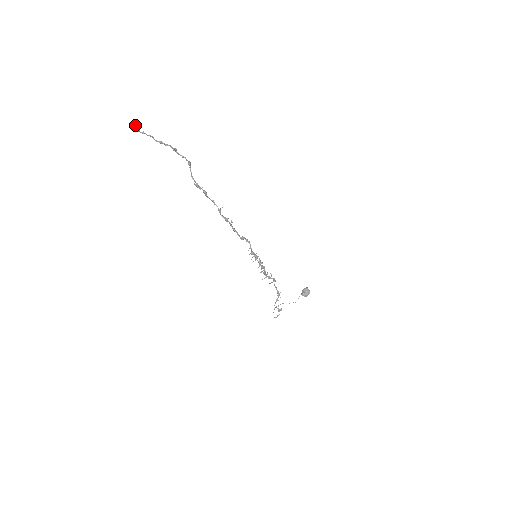
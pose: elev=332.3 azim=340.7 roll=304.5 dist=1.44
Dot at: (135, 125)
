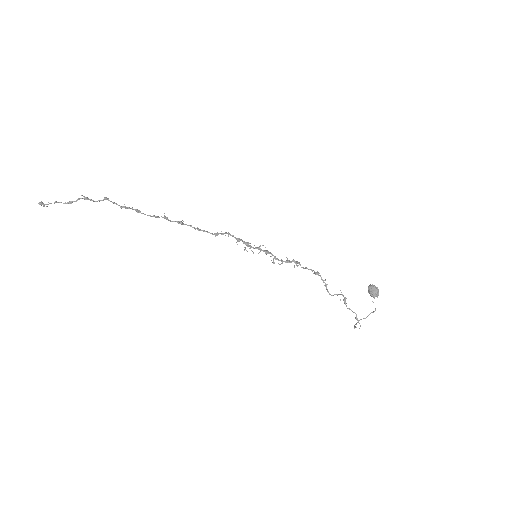
Dot at: (38, 203)
